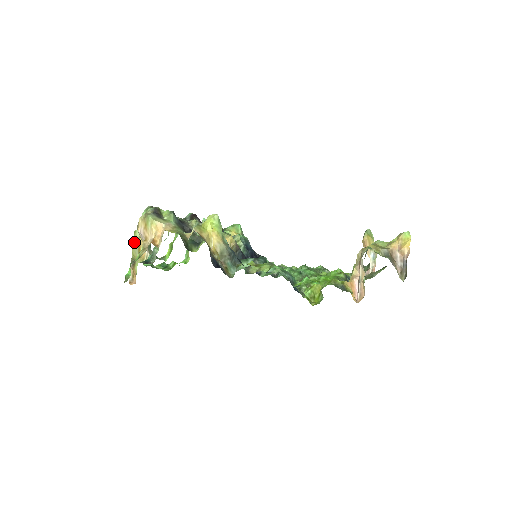
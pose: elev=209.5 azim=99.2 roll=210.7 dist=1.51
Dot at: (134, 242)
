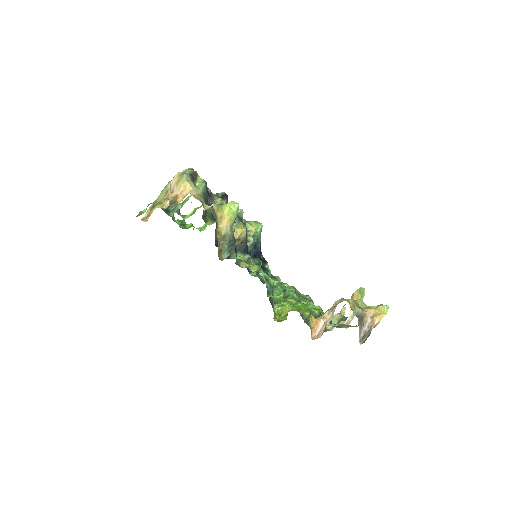
Dot at: (164, 189)
